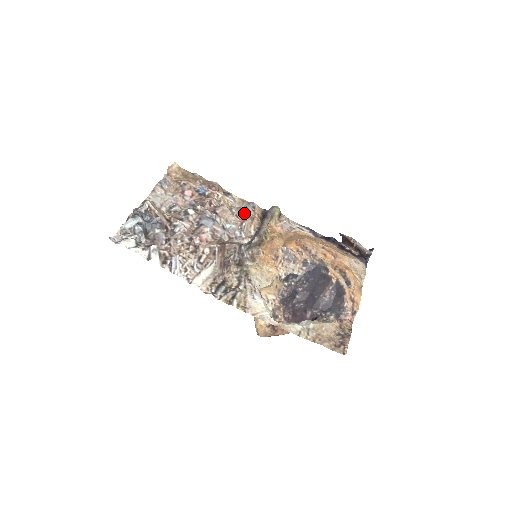
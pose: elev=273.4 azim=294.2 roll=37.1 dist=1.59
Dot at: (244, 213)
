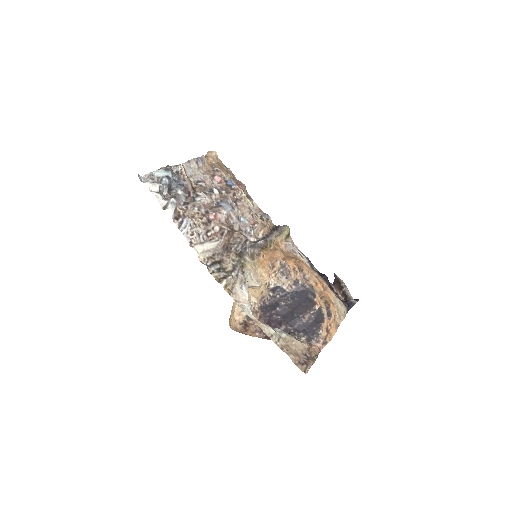
Dot at: (259, 218)
